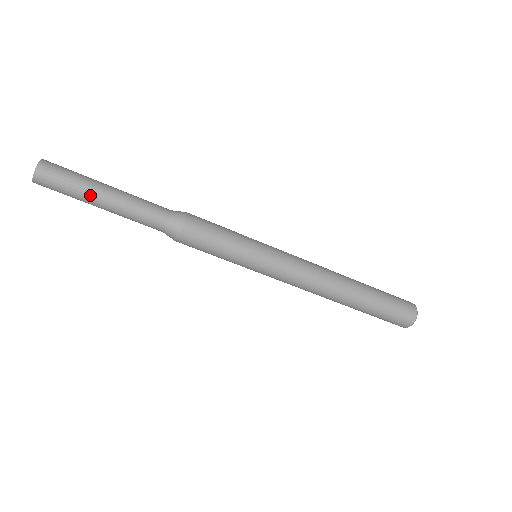
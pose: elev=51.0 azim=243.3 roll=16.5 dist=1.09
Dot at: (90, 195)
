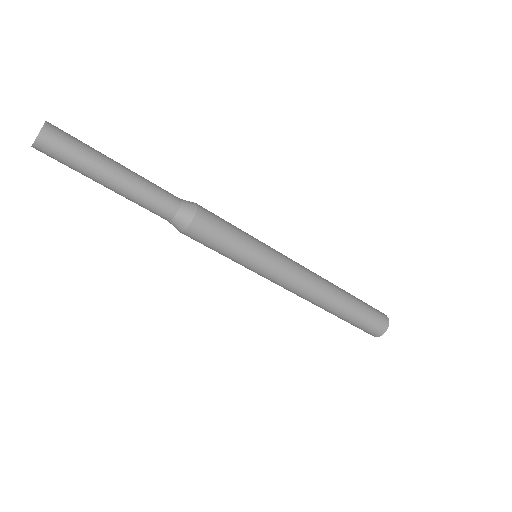
Dot at: (92, 179)
